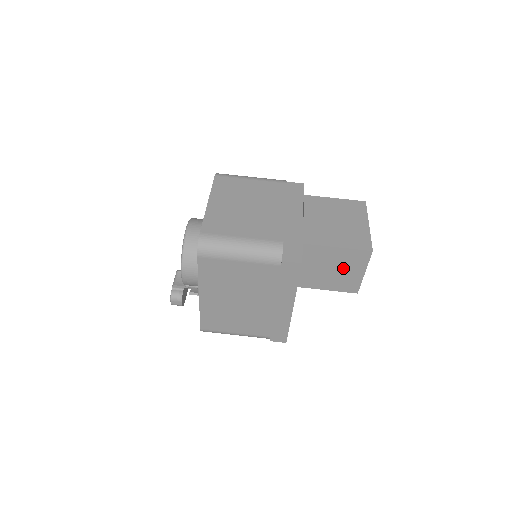
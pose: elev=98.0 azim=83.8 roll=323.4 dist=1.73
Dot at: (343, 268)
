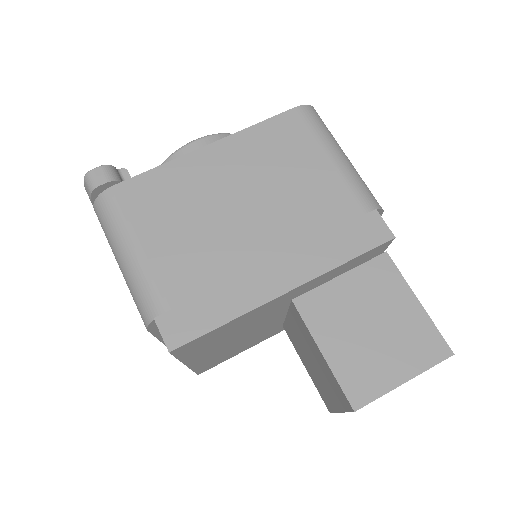
Dot at: (388, 340)
